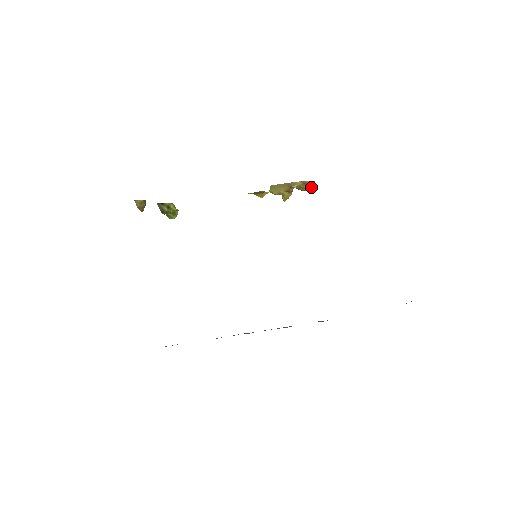
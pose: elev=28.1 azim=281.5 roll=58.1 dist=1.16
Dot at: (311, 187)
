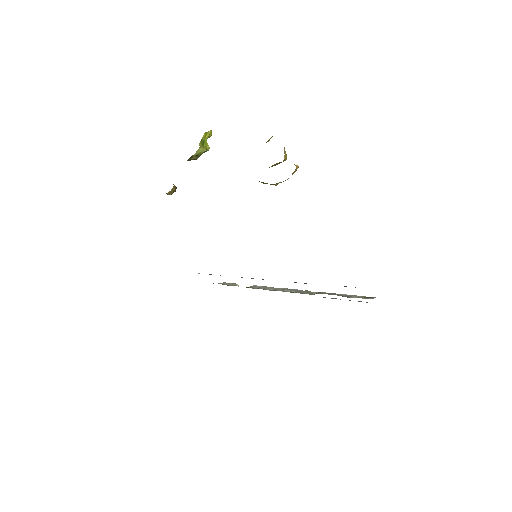
Dot at: (294, 172)
